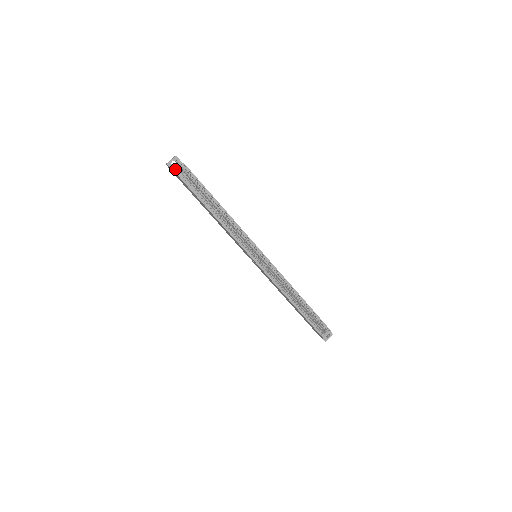
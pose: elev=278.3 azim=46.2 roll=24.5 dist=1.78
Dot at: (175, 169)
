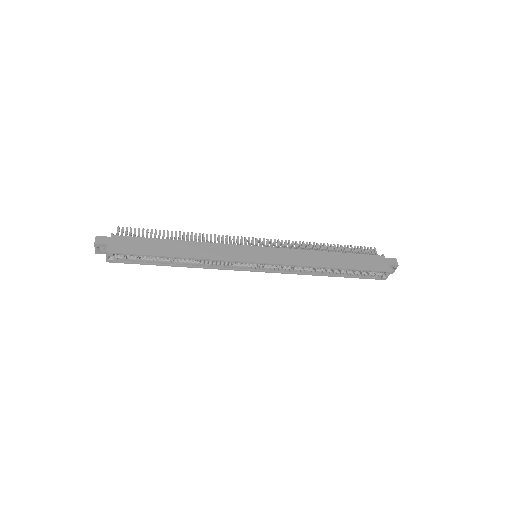
Dot at: occluded
